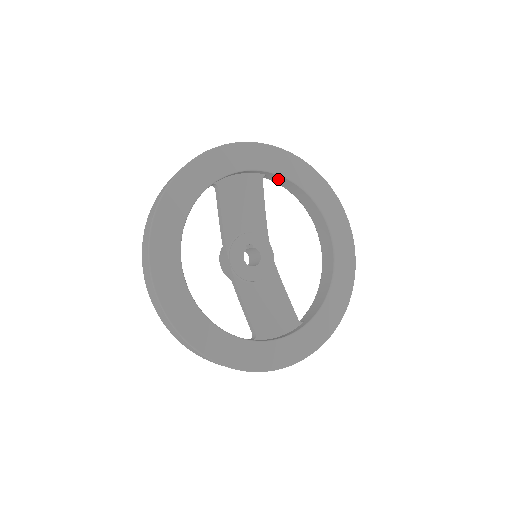
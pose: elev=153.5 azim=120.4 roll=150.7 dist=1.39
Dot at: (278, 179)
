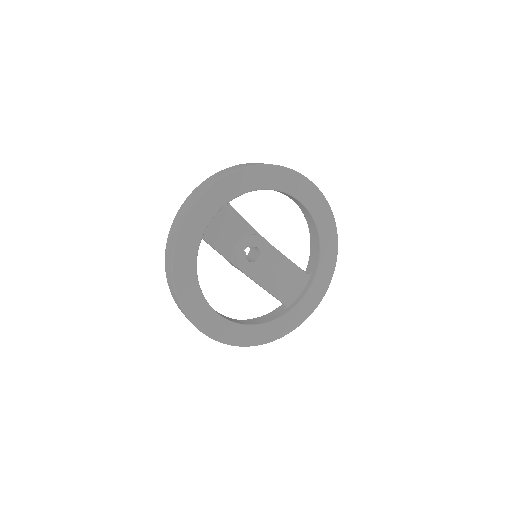
Dot at: occluded
